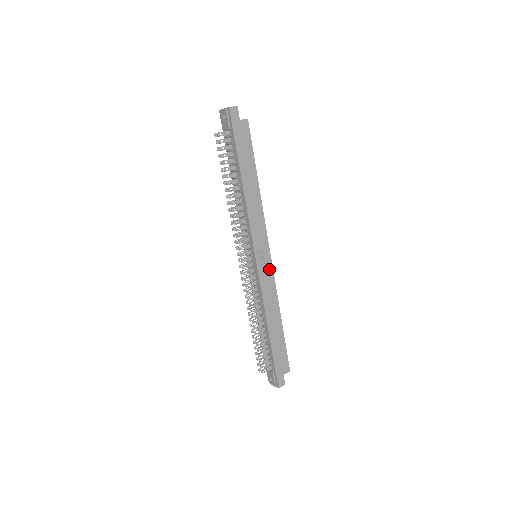
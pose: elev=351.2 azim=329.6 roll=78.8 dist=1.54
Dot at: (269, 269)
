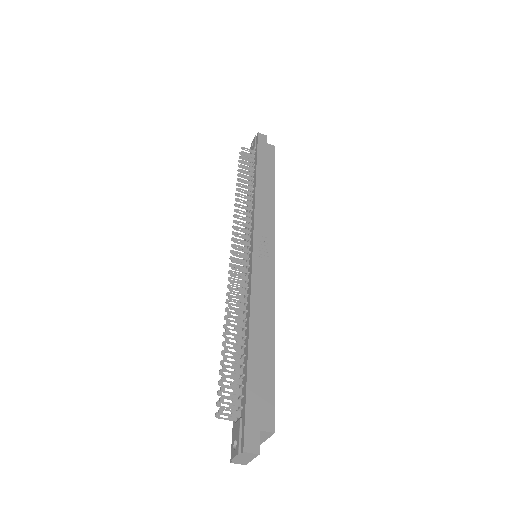
Dot at: (269, 265)
